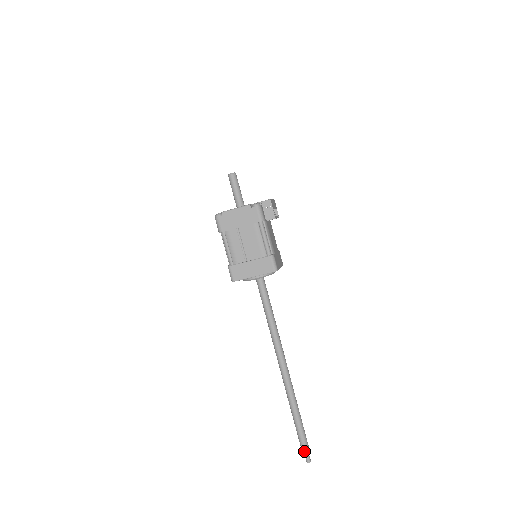
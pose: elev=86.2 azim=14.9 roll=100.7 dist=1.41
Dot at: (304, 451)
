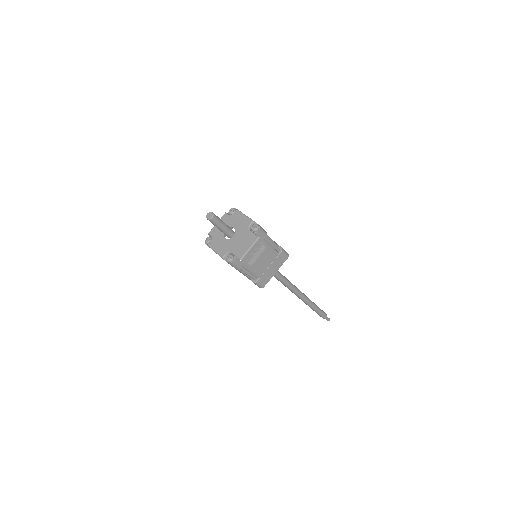
Dot at: occluded
